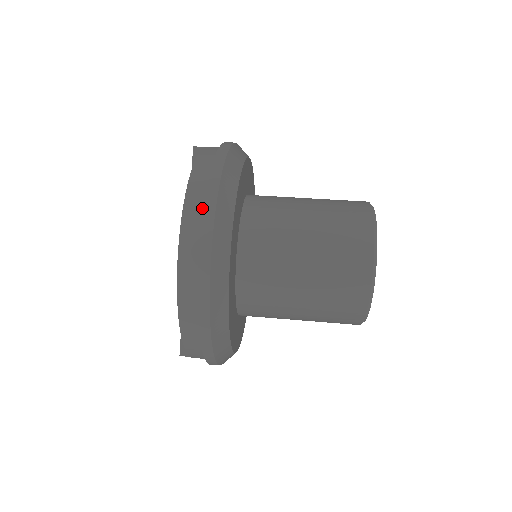
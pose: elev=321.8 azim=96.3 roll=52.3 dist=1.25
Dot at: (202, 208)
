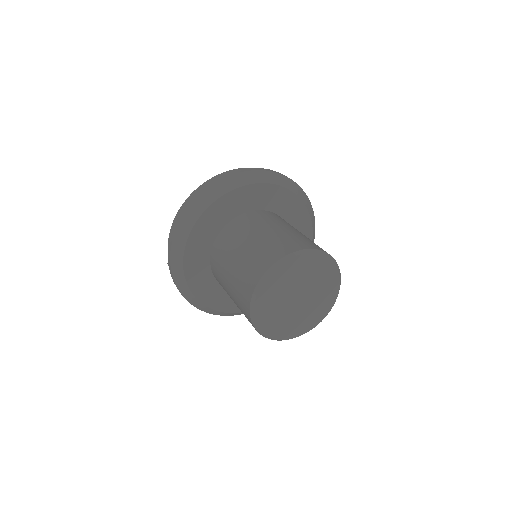
Dot at: occluded
